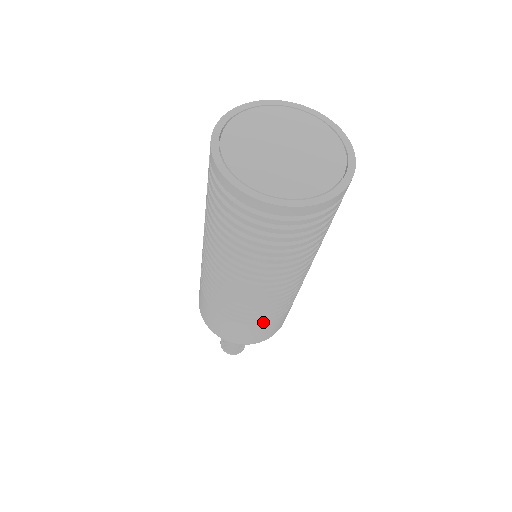
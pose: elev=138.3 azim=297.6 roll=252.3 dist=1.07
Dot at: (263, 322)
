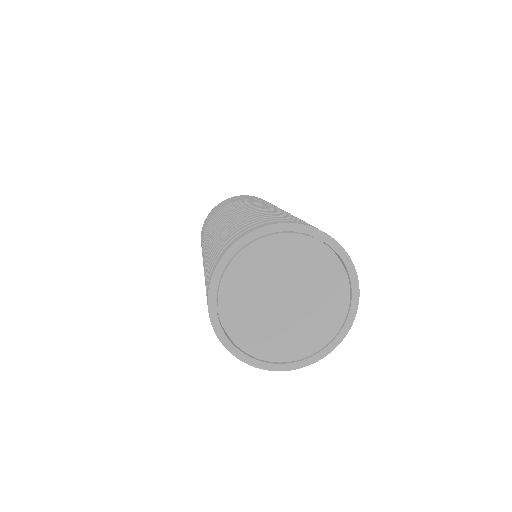
Dot at: occluded
